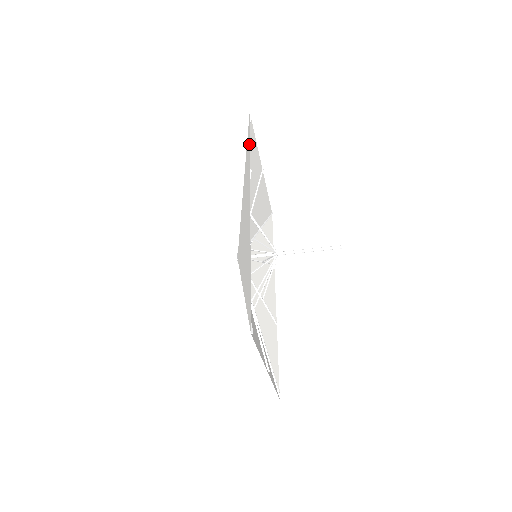
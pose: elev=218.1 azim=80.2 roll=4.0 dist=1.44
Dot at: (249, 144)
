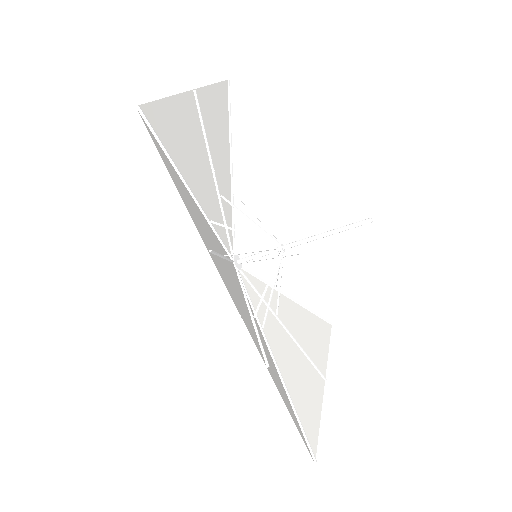
Dot at: (178, 191)
